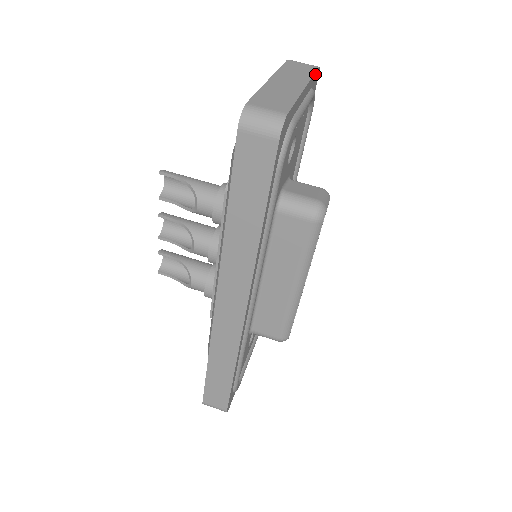
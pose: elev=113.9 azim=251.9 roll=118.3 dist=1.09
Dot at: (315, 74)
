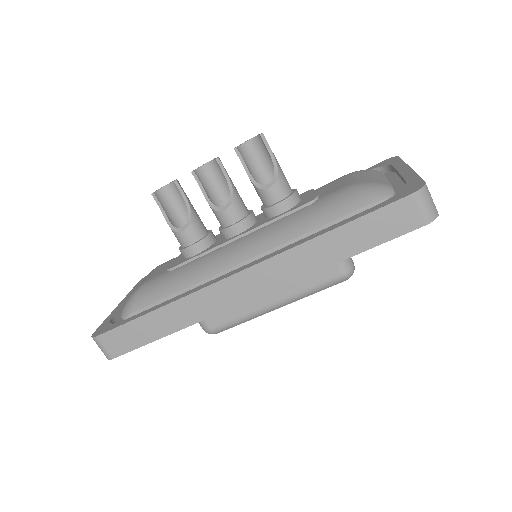
Dot at: occluded
